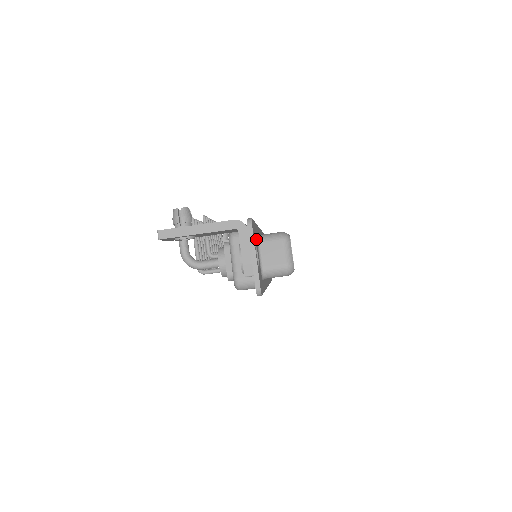
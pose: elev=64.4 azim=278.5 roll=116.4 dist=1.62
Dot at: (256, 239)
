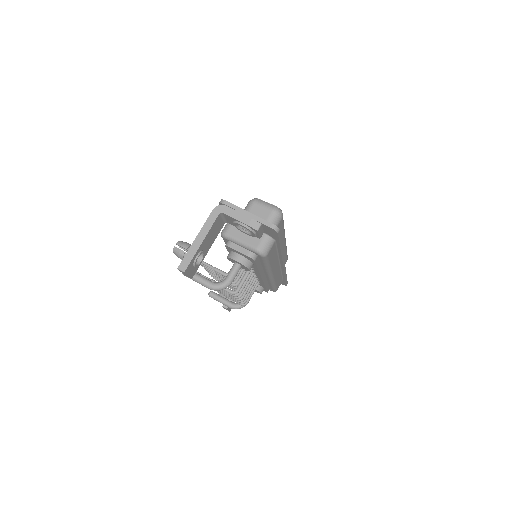
Dot at: occluded
